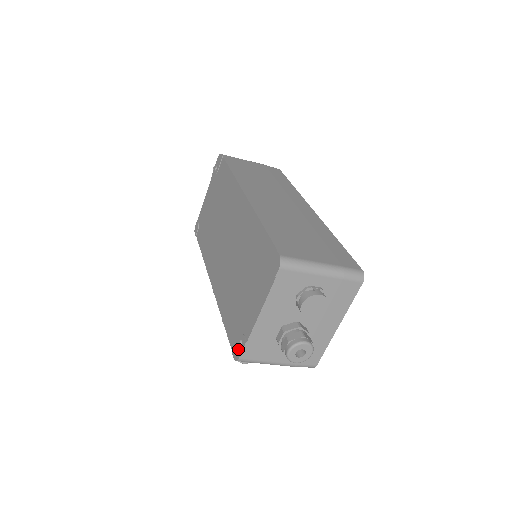
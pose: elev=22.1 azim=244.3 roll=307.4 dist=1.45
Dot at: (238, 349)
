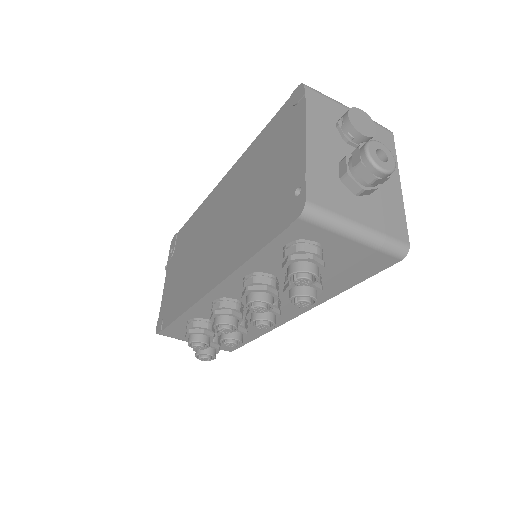
Dot at: (298, 200)
